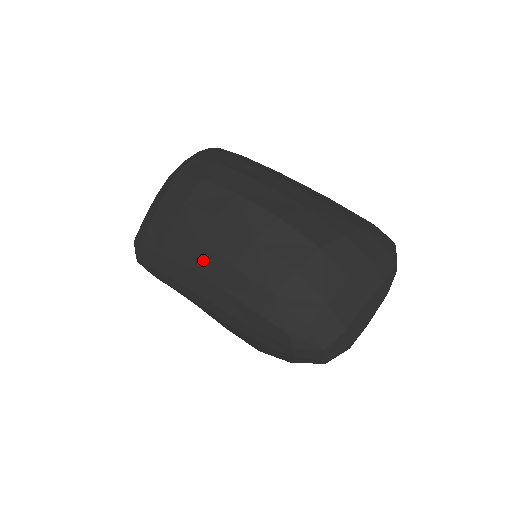
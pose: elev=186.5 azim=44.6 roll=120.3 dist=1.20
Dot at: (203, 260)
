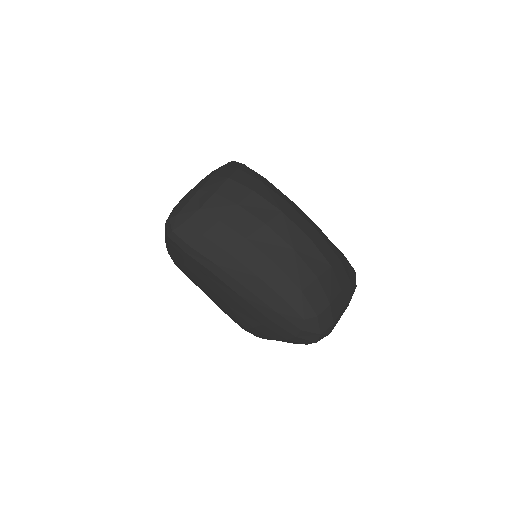
Dot at: (247, 252)
